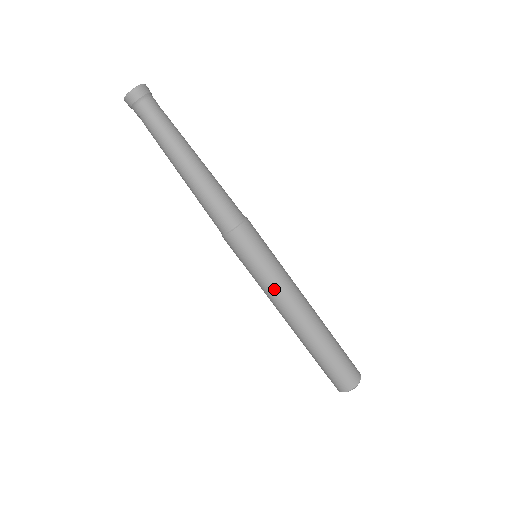
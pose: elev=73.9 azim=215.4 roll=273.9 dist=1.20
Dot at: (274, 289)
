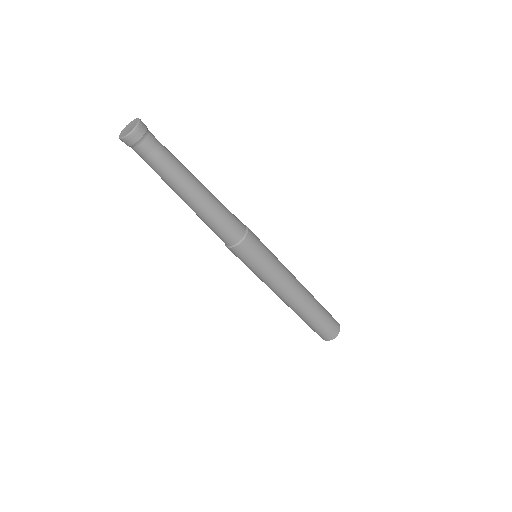
Dot at: (265, 283)
